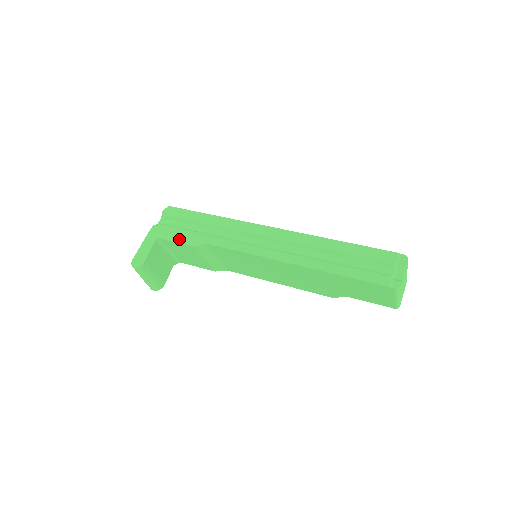
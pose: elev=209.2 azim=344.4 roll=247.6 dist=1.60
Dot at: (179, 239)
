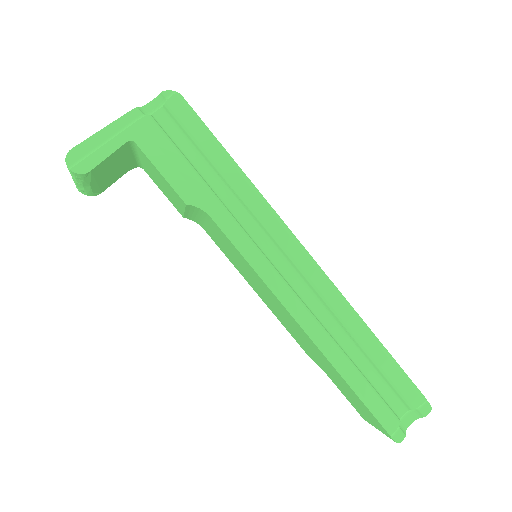
Dot at: (167, 170)
